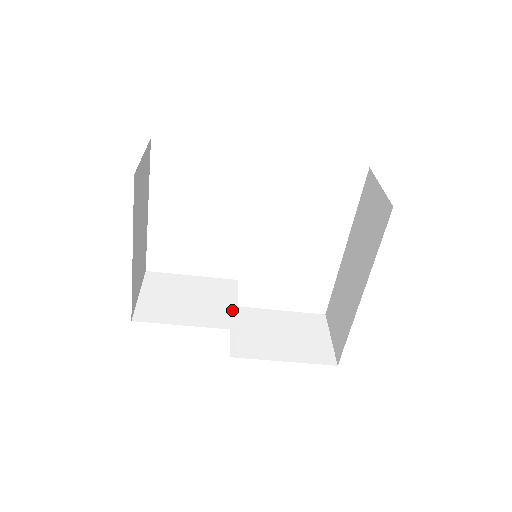
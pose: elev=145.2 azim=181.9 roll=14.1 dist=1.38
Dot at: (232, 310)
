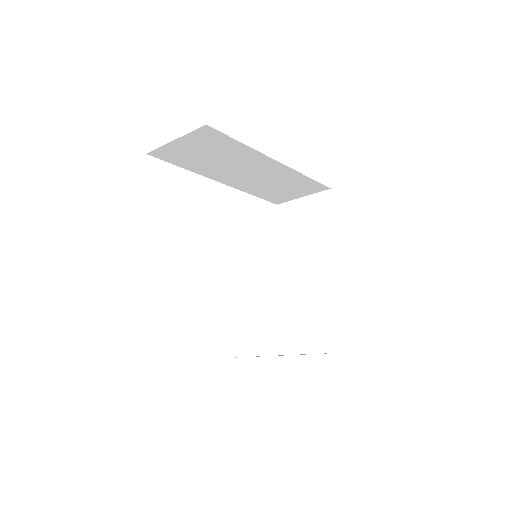
Dot at: occluded
